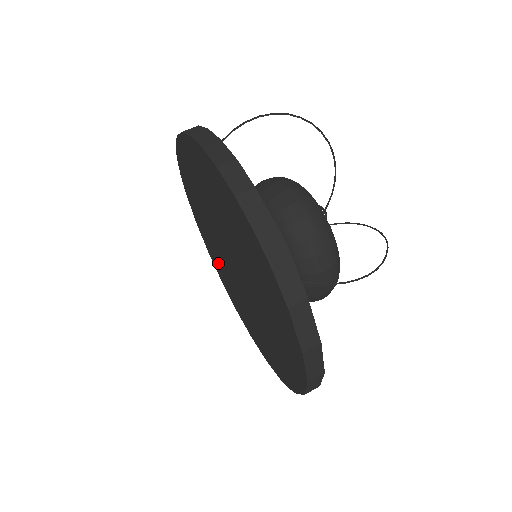
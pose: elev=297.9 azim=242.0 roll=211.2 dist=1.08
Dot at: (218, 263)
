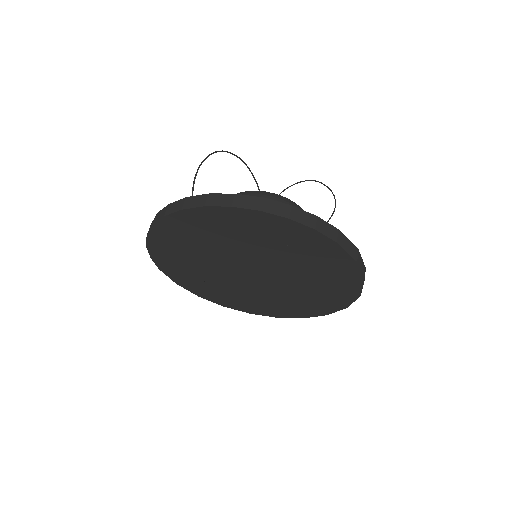
Dot at: (220, 293)
